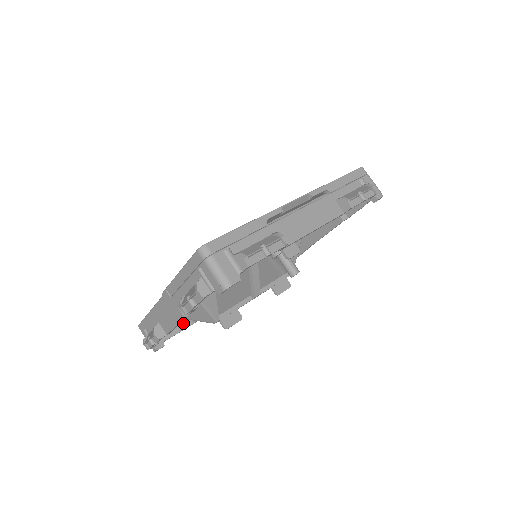
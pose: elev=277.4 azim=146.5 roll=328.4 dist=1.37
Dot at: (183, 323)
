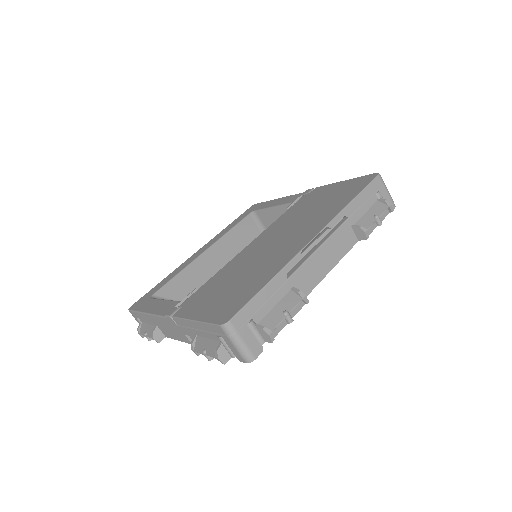
Dot at: occluded
